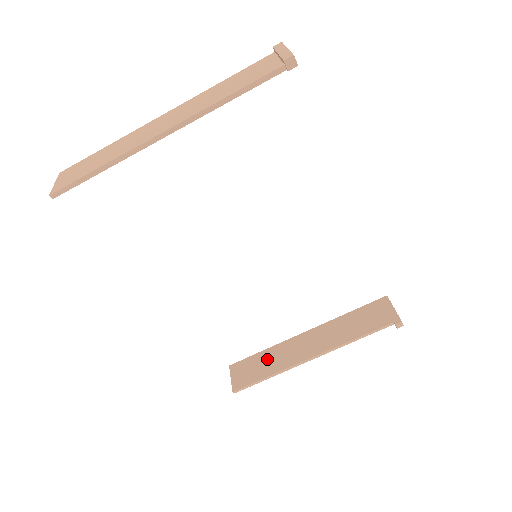
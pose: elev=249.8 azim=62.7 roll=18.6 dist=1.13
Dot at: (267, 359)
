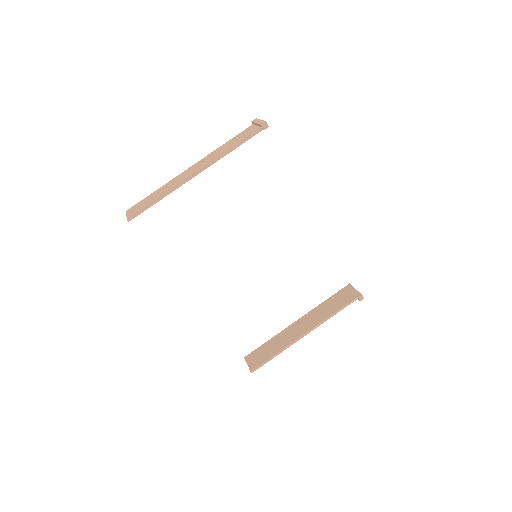
Dot at: (272, 344)
